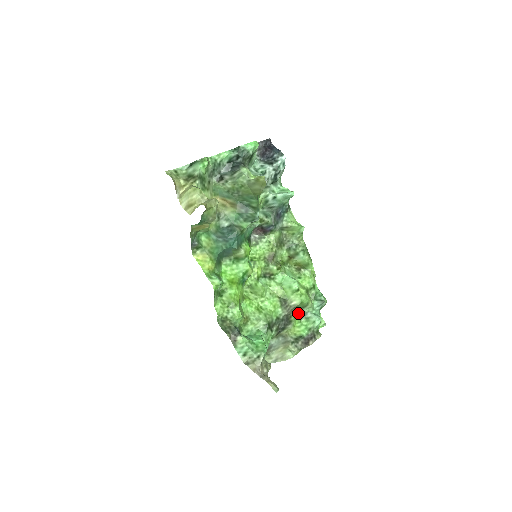
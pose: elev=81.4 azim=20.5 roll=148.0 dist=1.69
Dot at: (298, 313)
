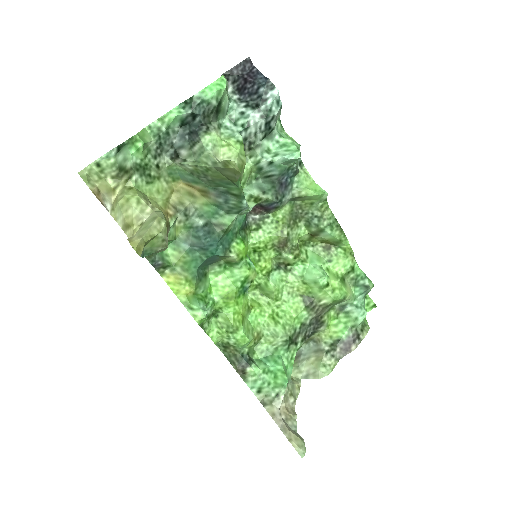
Dot at: (333, 307)
